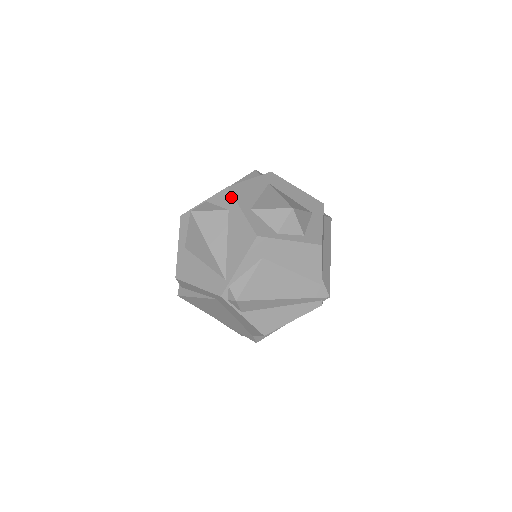
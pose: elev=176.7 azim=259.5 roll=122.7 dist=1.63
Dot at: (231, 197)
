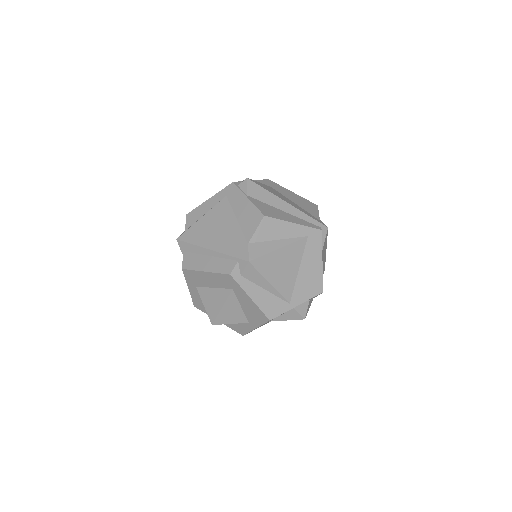
Dot at: occluded
